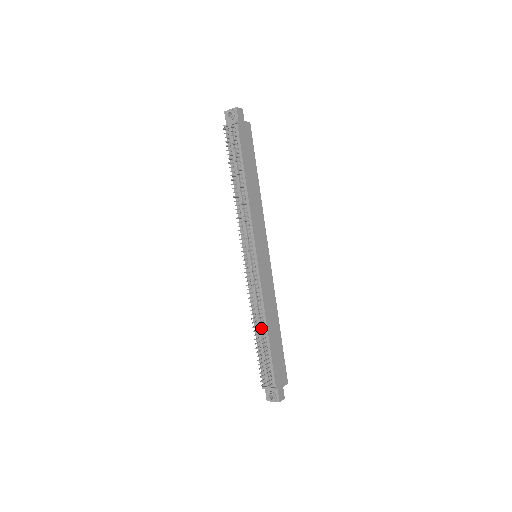
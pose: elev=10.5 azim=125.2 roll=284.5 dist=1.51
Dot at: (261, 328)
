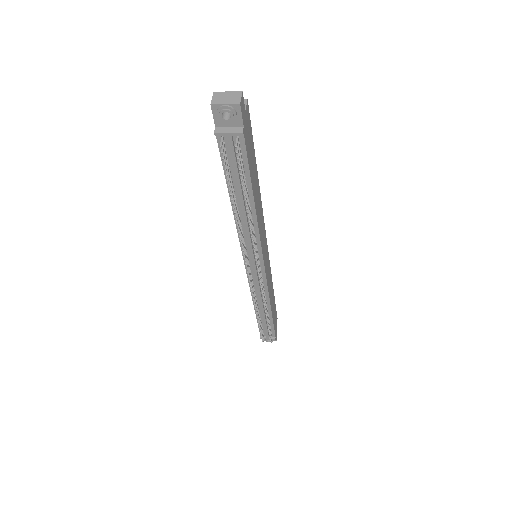
Dot at: (264, 311)
